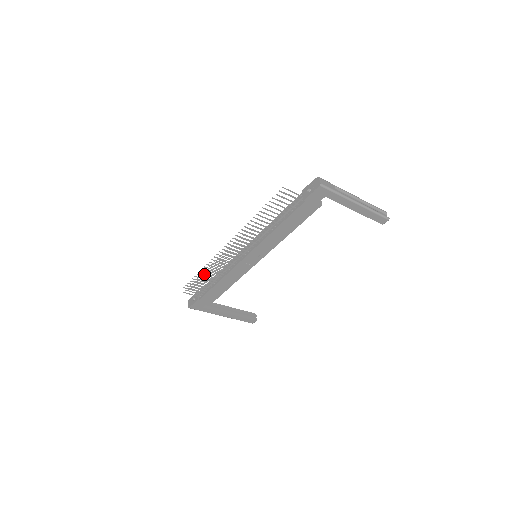
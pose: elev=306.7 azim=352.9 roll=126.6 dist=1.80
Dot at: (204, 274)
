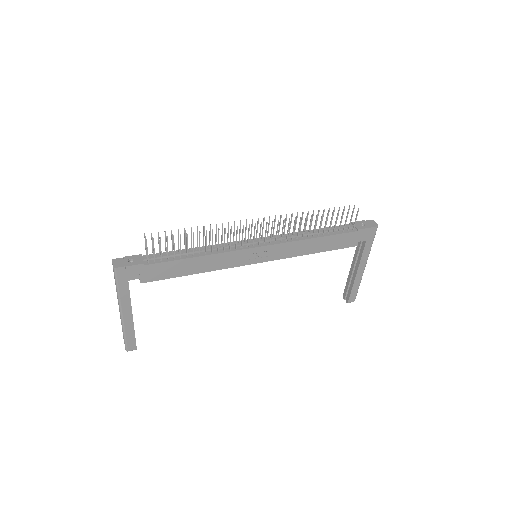
Dot at: occluded
